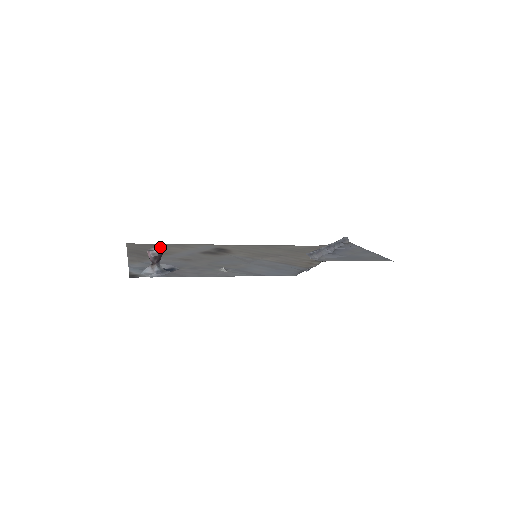
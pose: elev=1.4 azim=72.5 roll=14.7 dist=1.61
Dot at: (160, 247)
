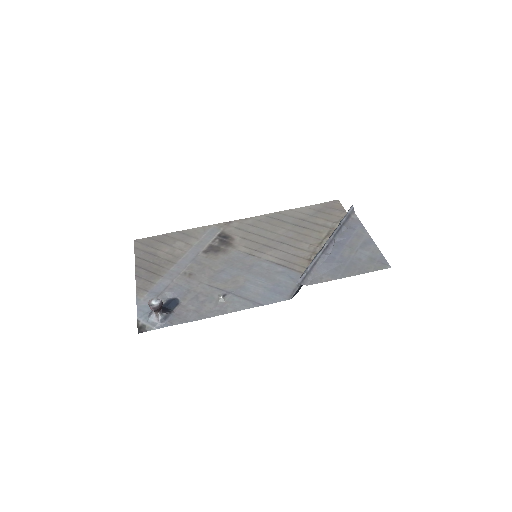
Dot at: (165, 245)
